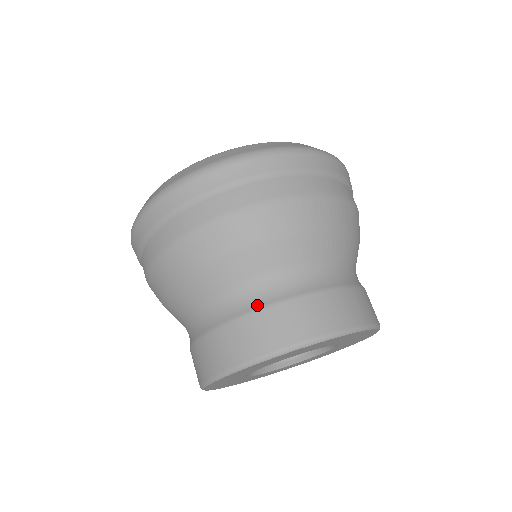
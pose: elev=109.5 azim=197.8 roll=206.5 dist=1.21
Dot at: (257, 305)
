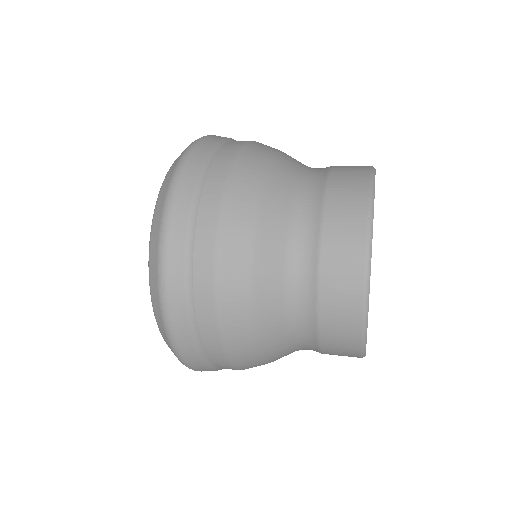
Dot at: (317, 217)
